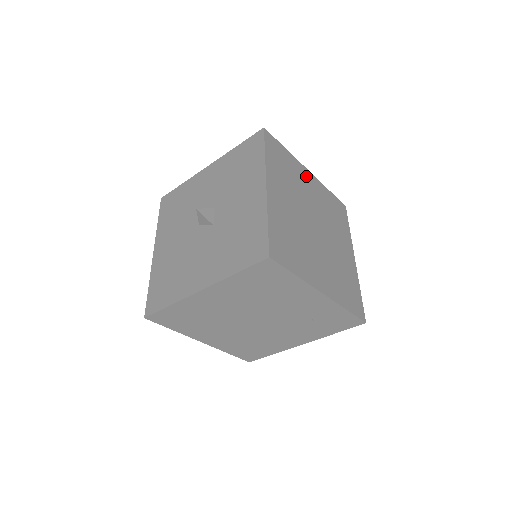
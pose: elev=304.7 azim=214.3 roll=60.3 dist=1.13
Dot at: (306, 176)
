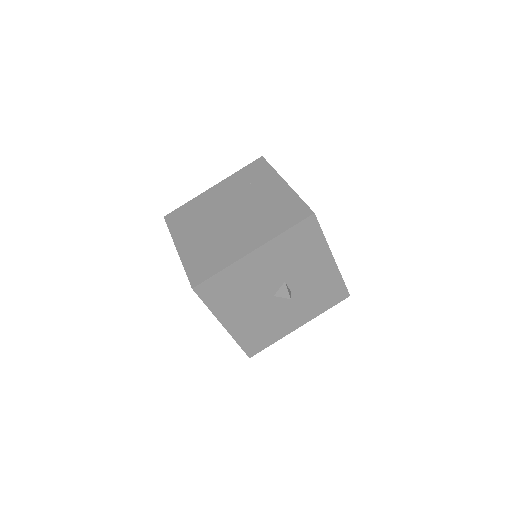
Dot at: occluded
